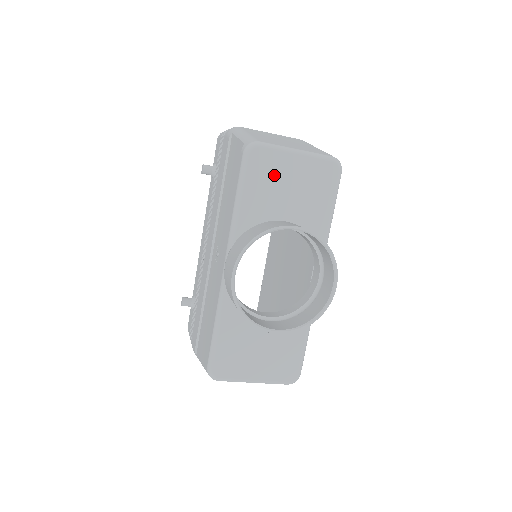
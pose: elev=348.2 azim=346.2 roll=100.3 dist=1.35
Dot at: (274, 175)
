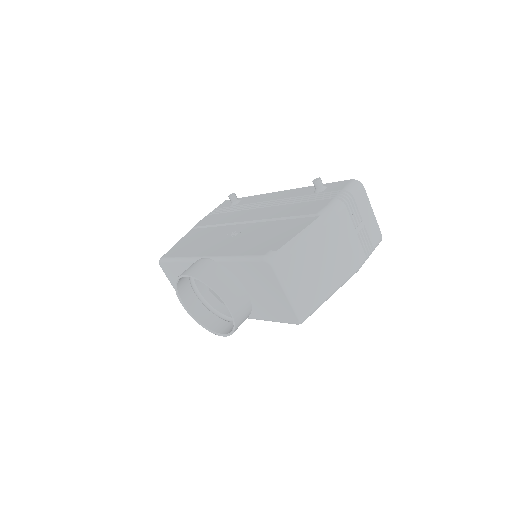
Dot at: (264, 280)
